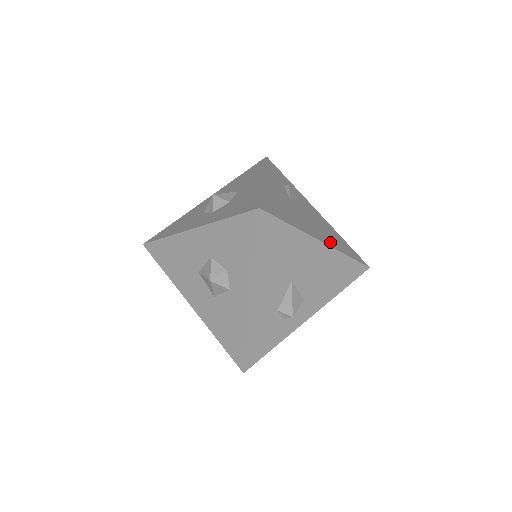
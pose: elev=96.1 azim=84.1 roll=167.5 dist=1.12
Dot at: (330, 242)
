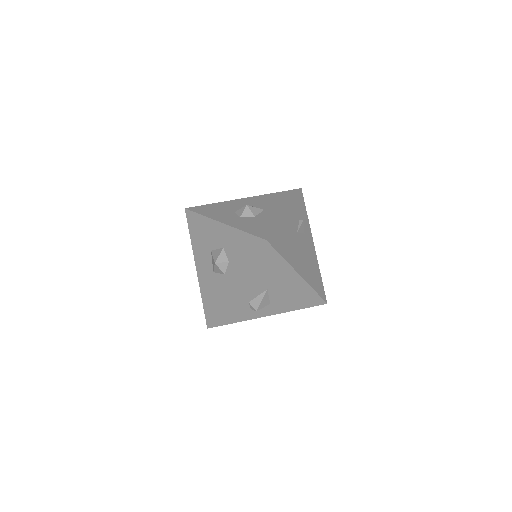
Dot at: (307, 276)
